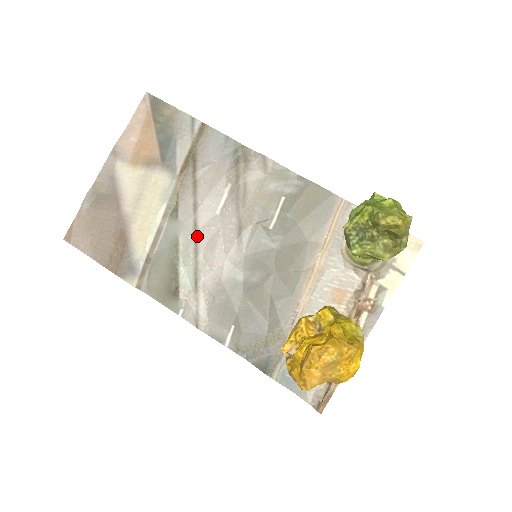
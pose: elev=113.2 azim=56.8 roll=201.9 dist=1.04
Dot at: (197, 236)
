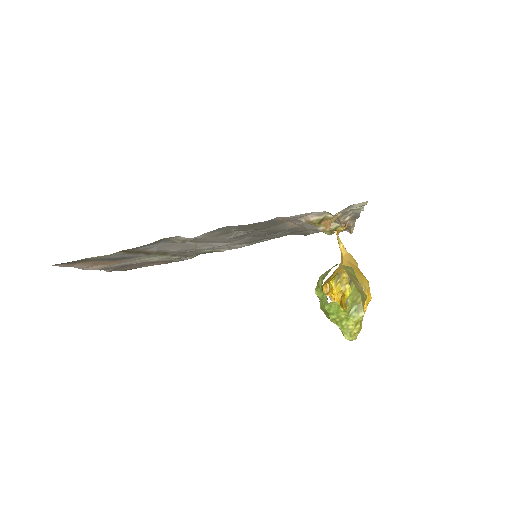
Dot at: (200, 249)
